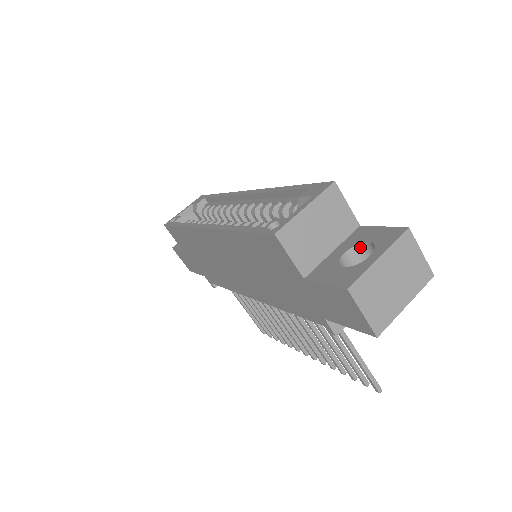
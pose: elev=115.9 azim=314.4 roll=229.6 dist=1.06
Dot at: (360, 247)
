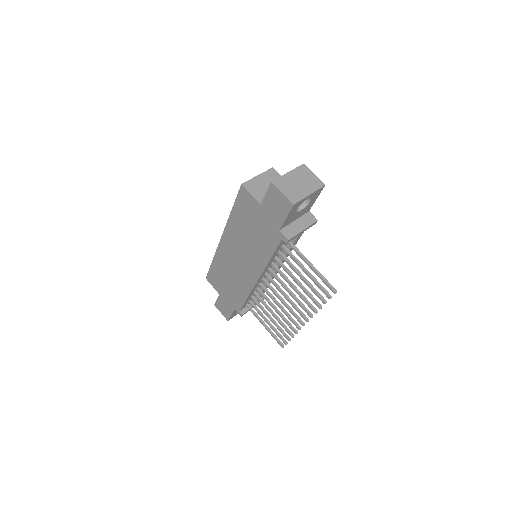
Dot at: occluded
